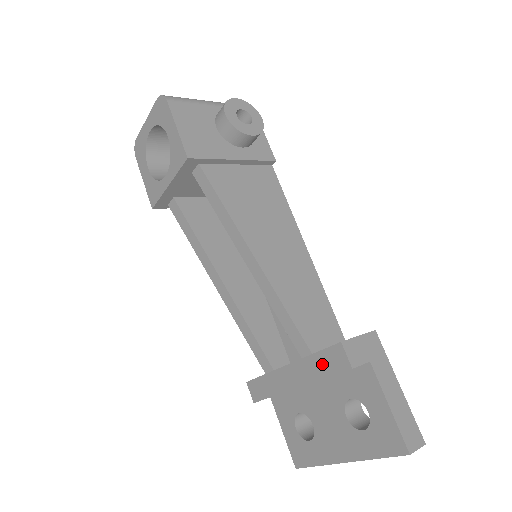
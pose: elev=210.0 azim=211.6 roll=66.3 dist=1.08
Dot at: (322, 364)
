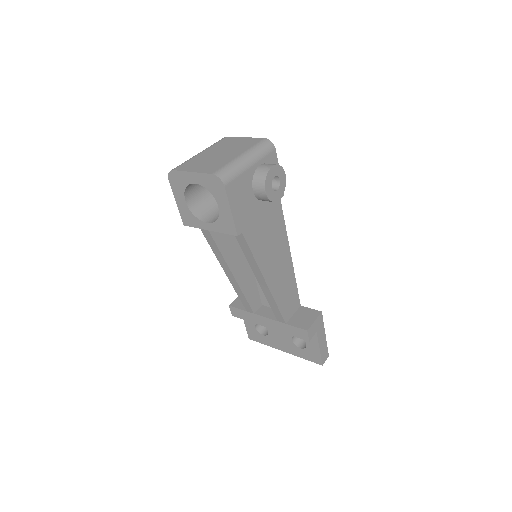
Dot at: (291, 330)
